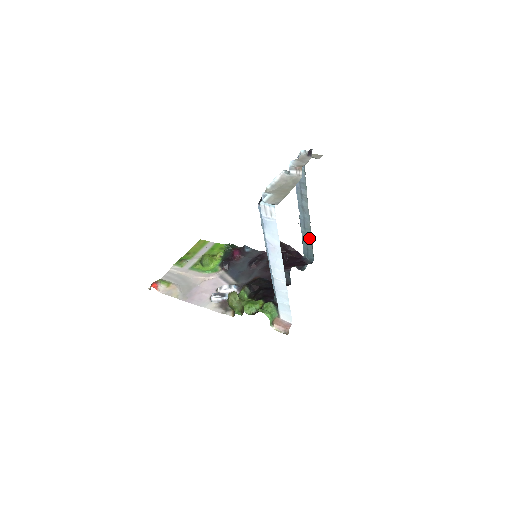
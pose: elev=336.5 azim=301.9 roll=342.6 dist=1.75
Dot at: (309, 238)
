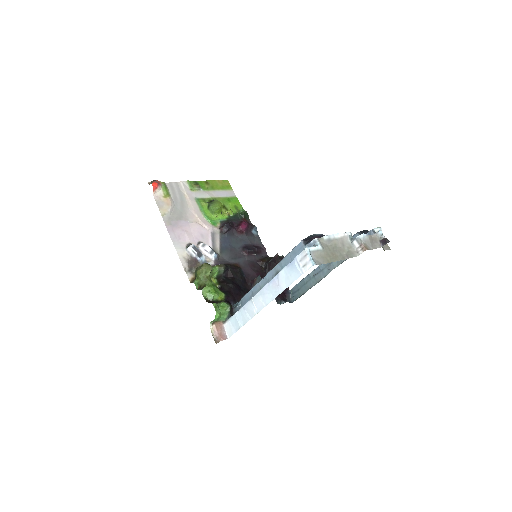
Dot at: (309, 286)
